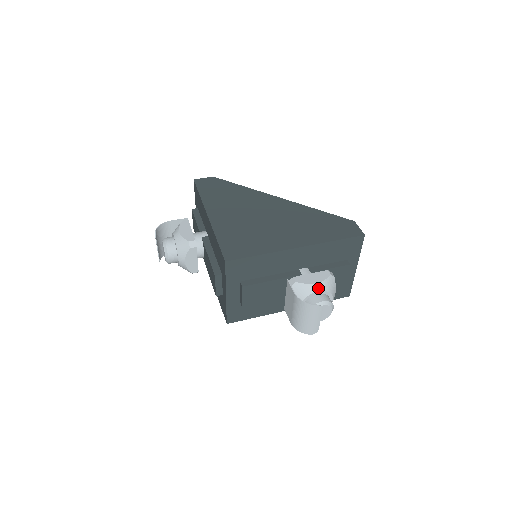
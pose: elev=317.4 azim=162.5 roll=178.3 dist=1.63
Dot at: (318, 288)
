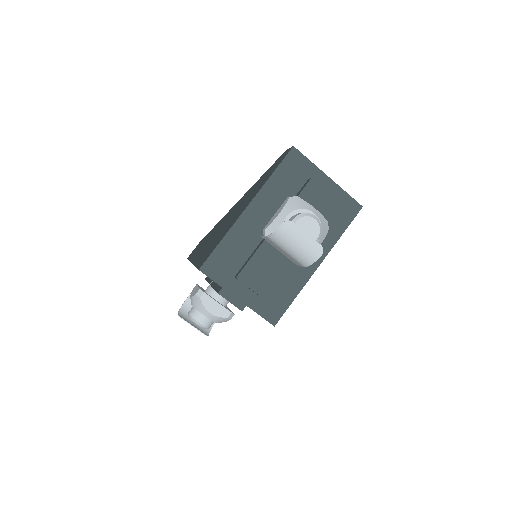
Dot at: (284, 215)
